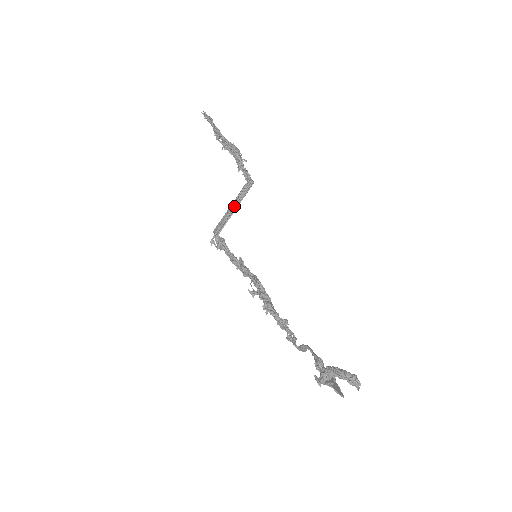
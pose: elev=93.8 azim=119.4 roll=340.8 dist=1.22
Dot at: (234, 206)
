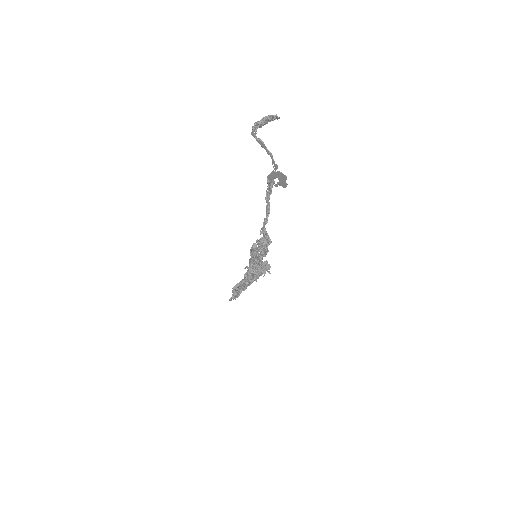
Dot at: occluded
